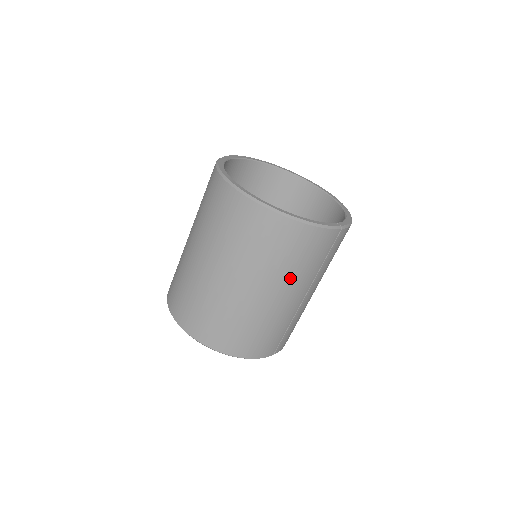
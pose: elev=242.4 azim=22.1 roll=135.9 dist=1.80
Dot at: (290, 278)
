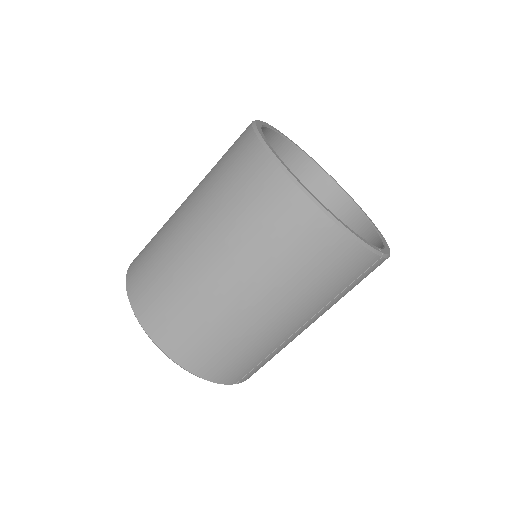
Dot at: (298, 296)
